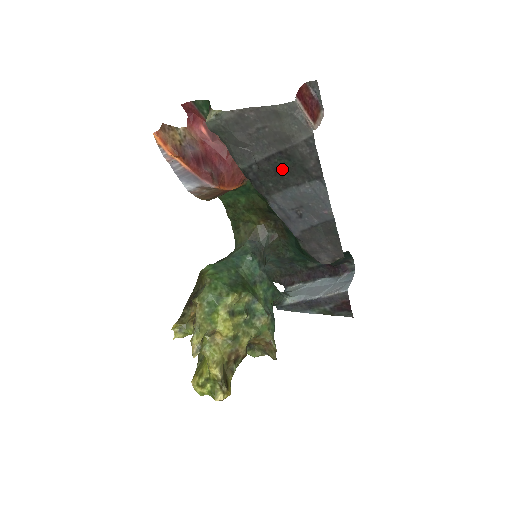
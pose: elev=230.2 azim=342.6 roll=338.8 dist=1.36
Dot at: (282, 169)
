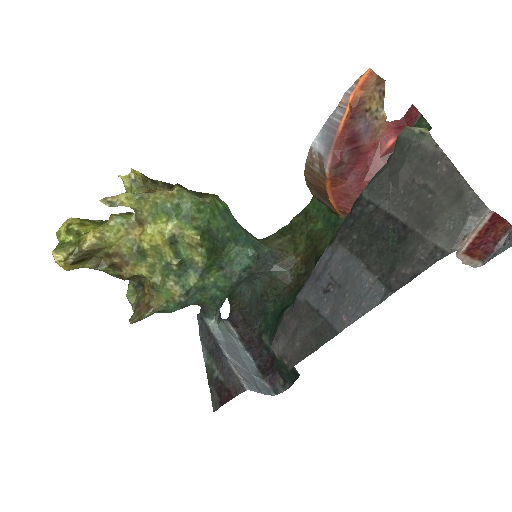
Dot at: (382, 239)
